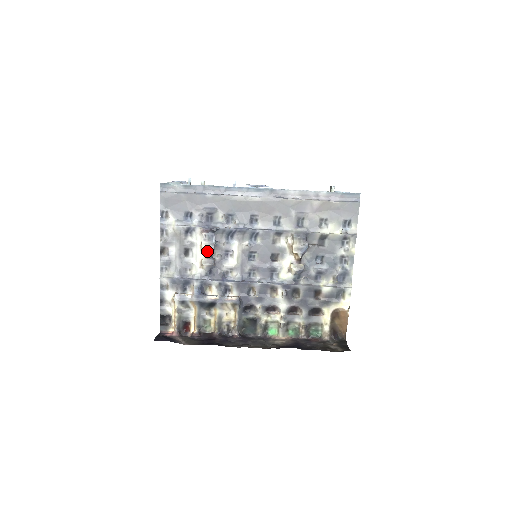
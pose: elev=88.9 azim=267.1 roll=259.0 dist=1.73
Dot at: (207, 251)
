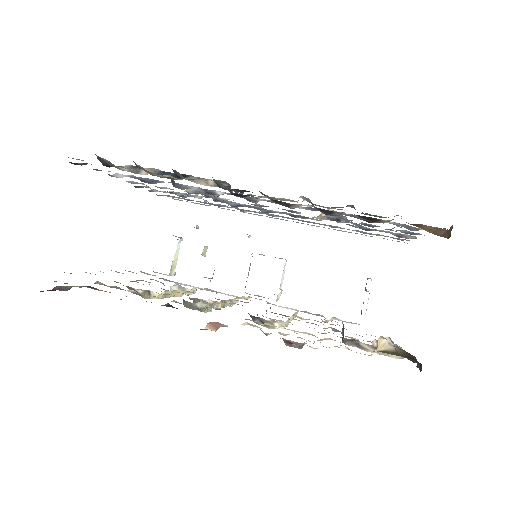
Dot at: occluded
